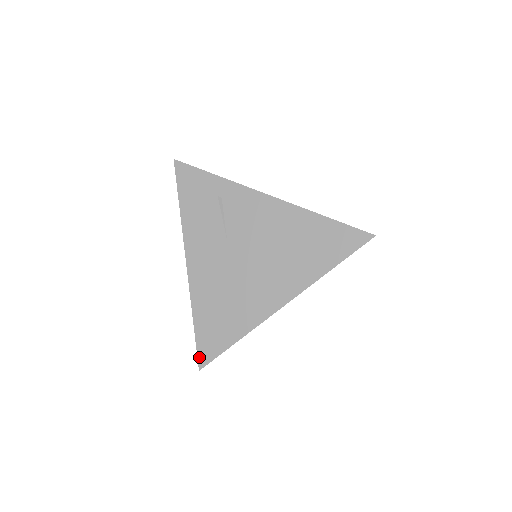
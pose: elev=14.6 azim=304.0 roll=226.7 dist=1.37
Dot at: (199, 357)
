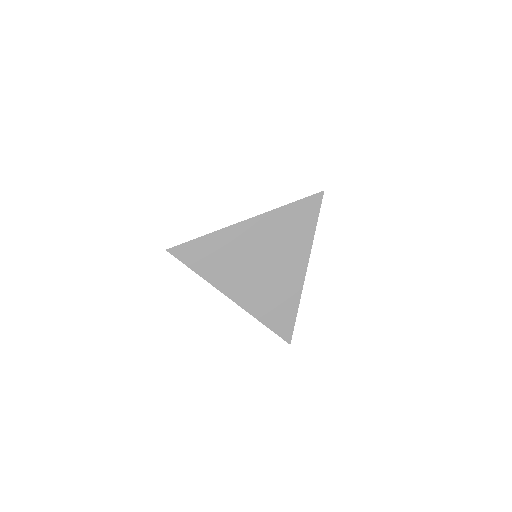
Dot at: occluded
